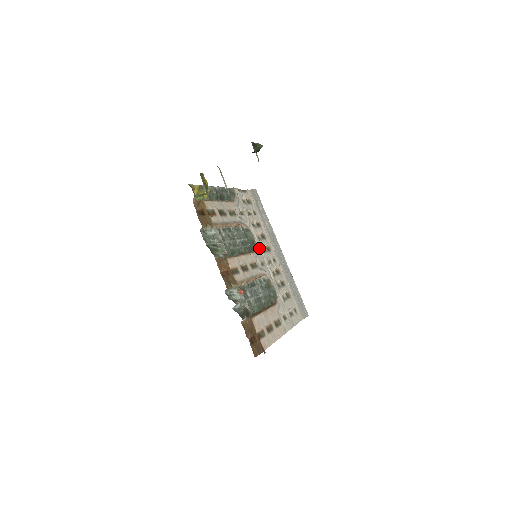
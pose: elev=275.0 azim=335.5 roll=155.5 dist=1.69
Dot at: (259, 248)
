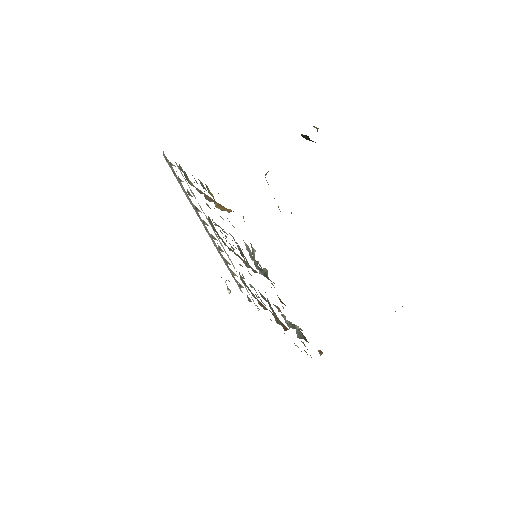
Dot at: occluded
